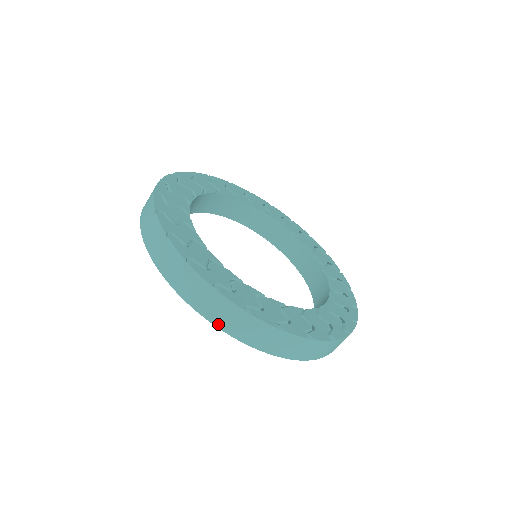
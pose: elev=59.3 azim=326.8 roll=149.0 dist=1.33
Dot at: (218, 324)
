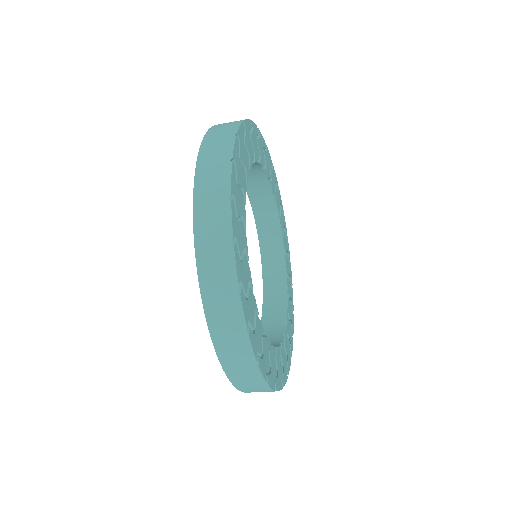
Dot at: (220, 354)
